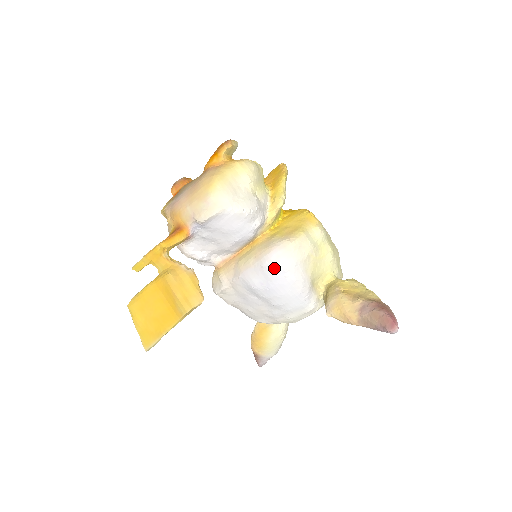
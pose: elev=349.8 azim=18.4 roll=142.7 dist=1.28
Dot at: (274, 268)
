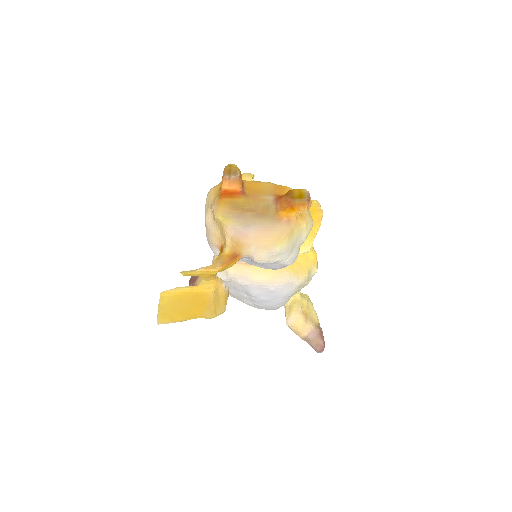
Dot at: (277, 294)
